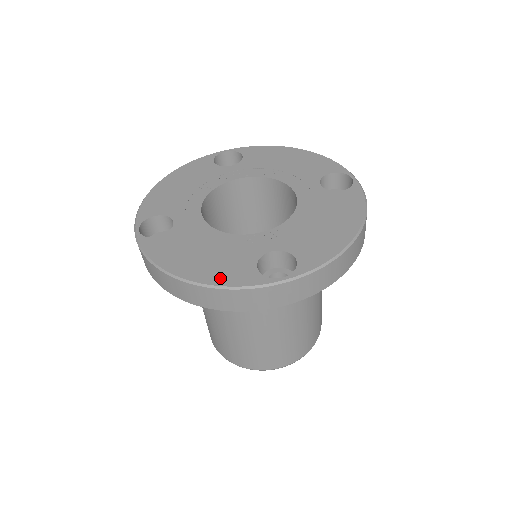
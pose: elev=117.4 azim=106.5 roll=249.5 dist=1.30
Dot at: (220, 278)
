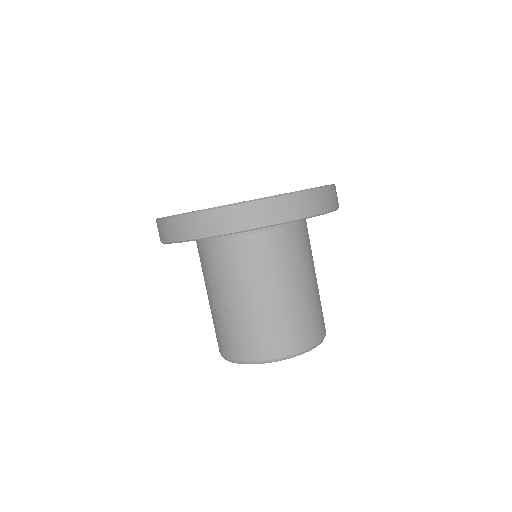
Dot at: occluded
